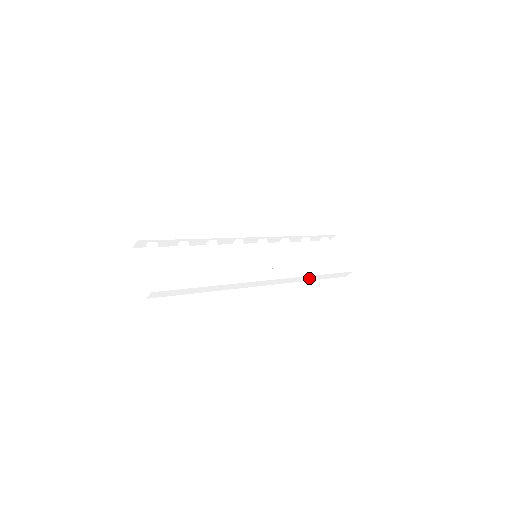
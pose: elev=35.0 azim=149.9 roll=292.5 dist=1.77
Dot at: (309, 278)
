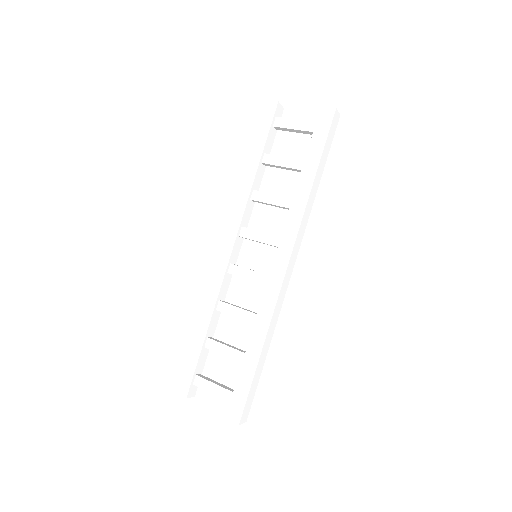
Dot at: (313, 192)
